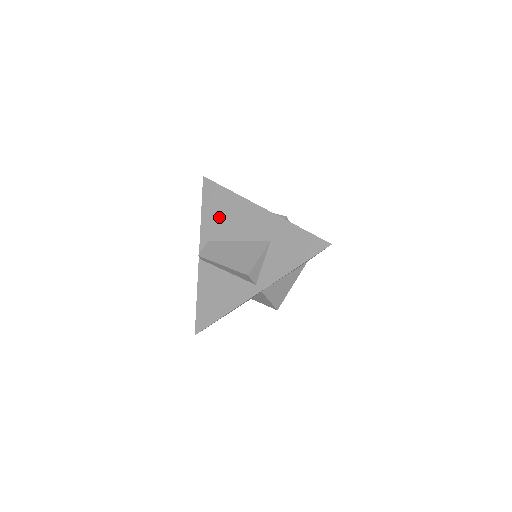
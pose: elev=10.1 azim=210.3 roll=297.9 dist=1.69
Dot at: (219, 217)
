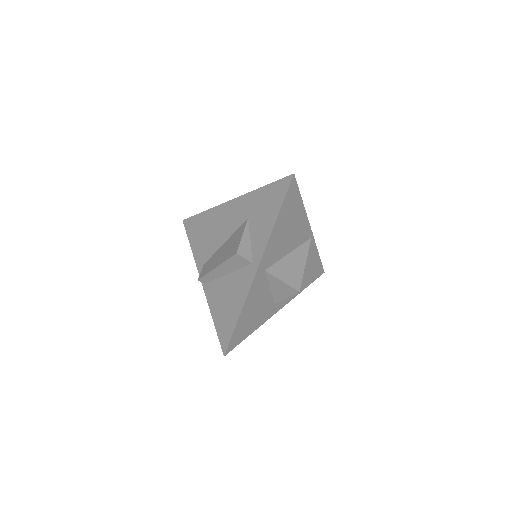
Dot at: (204, 238)
